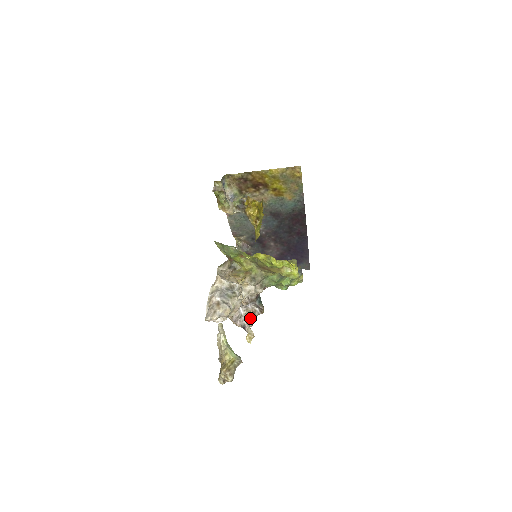
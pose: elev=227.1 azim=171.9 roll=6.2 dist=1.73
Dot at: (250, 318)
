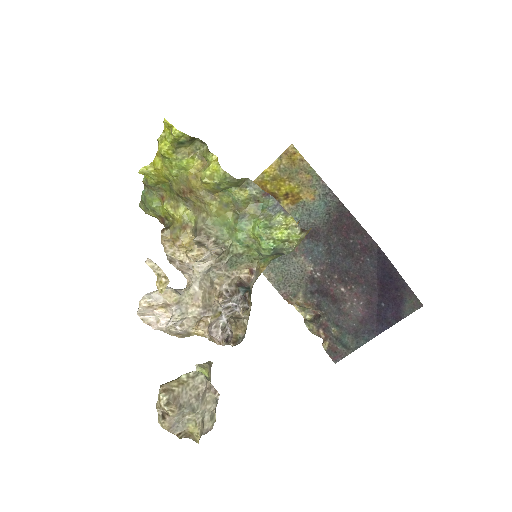
Dot at: (230, 317)
